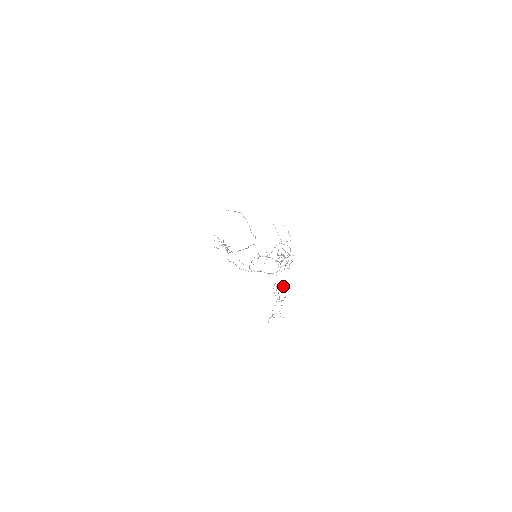
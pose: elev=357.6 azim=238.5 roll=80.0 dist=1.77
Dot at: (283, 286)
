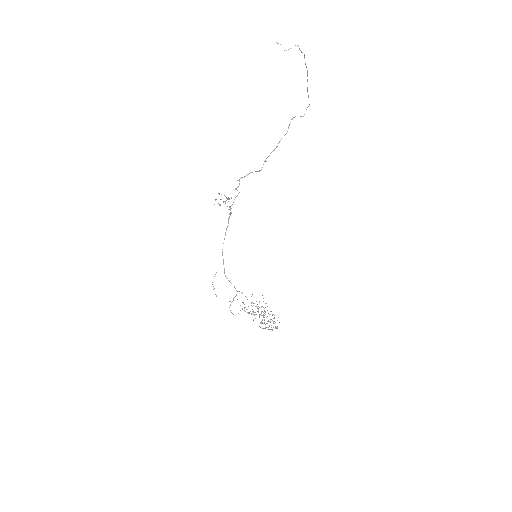
Dot at: occluded
